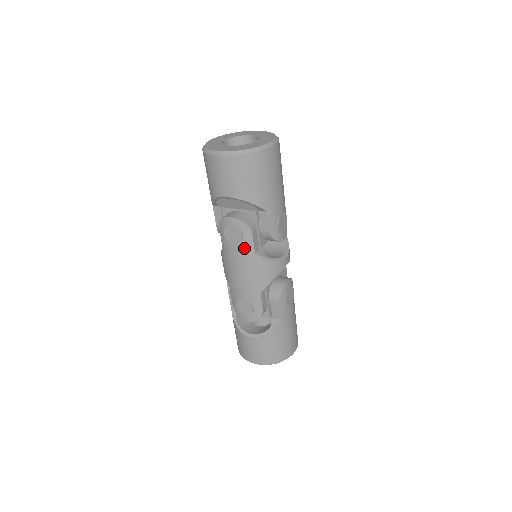
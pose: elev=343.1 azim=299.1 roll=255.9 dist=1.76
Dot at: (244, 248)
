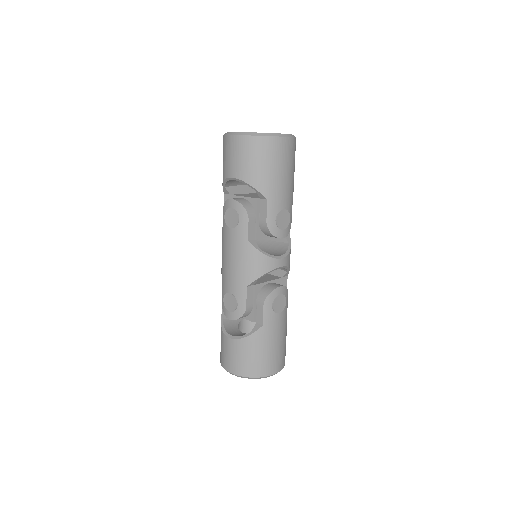
Dot at: (239, 233)
